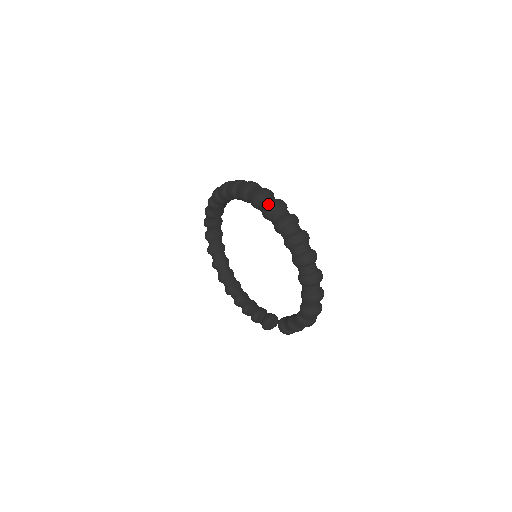
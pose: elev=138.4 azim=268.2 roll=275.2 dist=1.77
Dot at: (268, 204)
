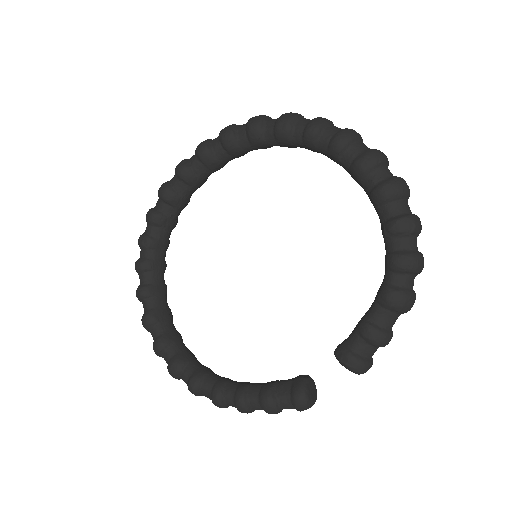
Dot at: (283, 114)
